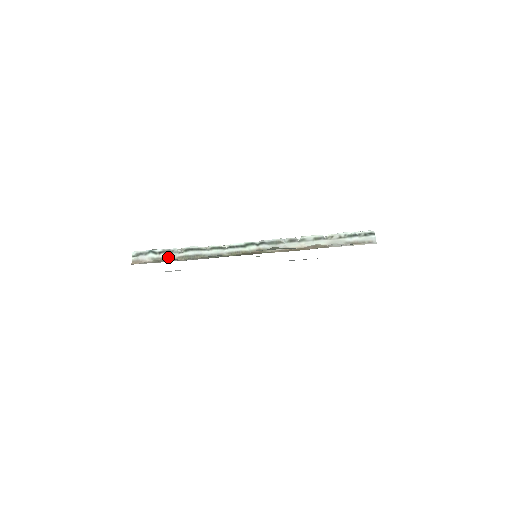
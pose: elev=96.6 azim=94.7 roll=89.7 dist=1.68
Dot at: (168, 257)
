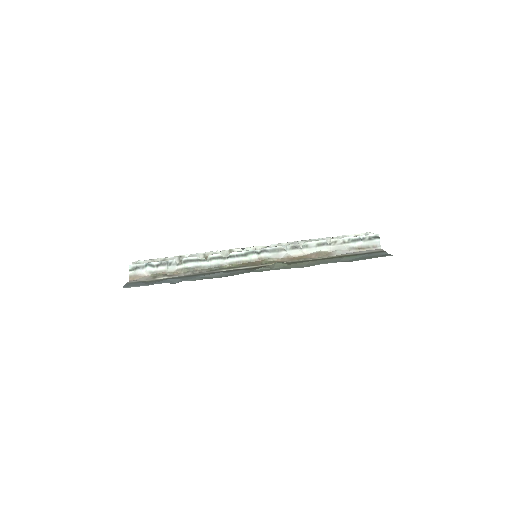
Dot at: (166, 270)
